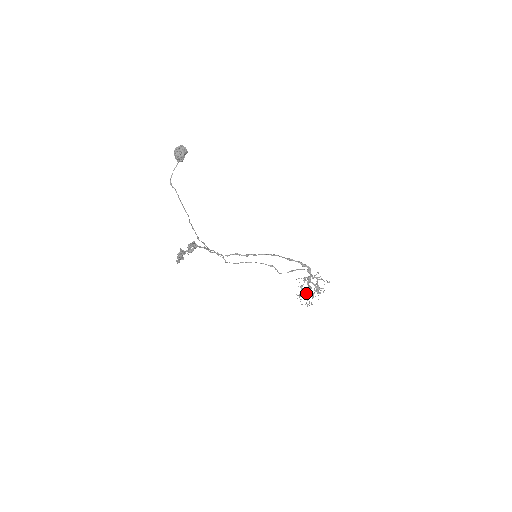
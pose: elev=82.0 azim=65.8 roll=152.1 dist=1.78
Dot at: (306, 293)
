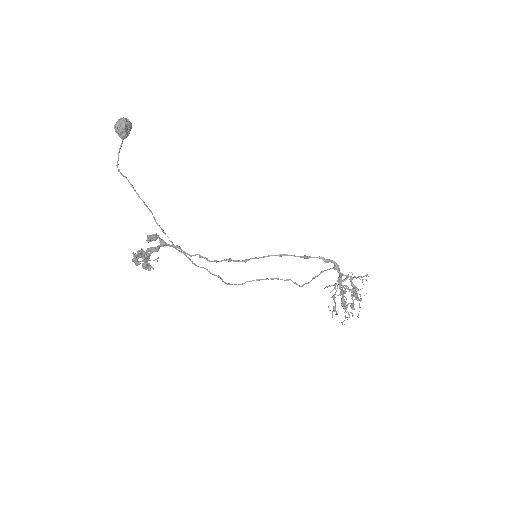
Dot at: (341, 303)
